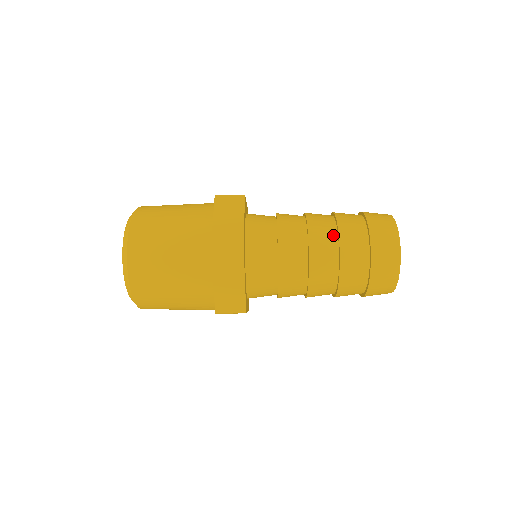
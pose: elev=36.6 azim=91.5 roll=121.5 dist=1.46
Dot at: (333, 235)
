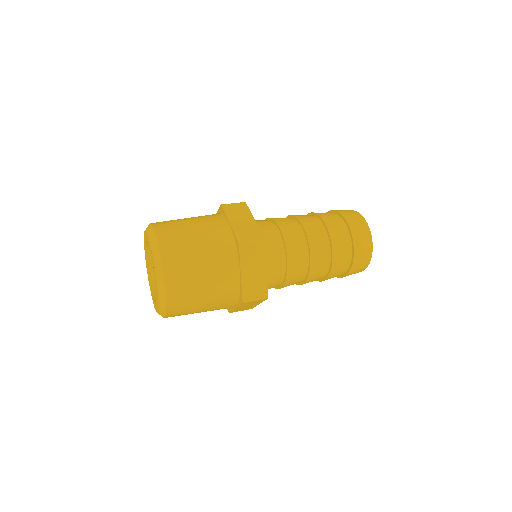
Dot at: occluded
